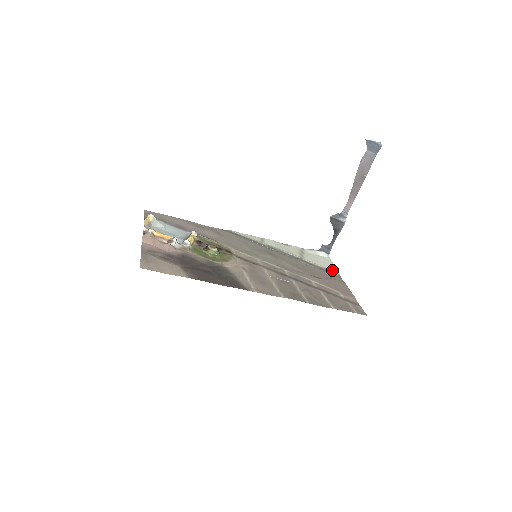
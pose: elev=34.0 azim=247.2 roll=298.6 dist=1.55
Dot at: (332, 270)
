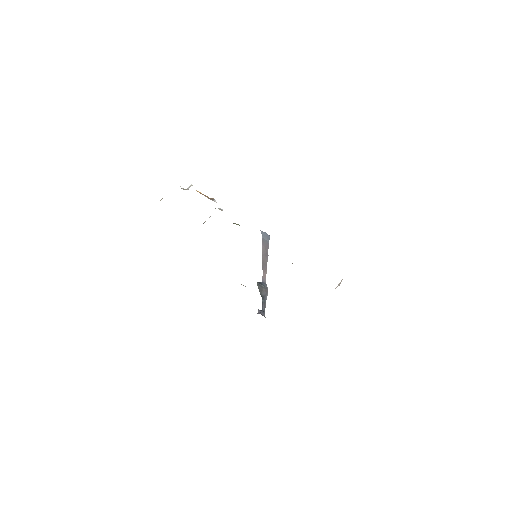
Dot at: occluded
